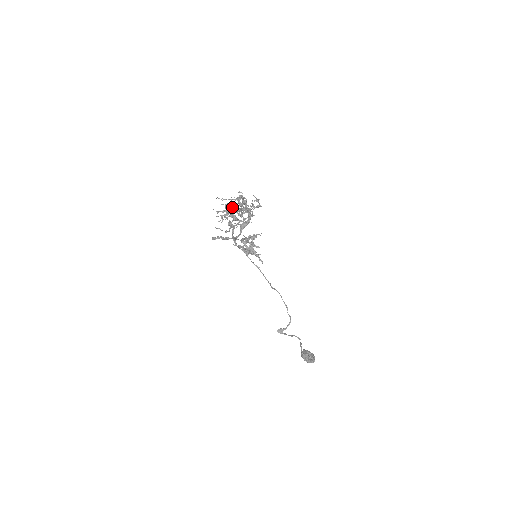
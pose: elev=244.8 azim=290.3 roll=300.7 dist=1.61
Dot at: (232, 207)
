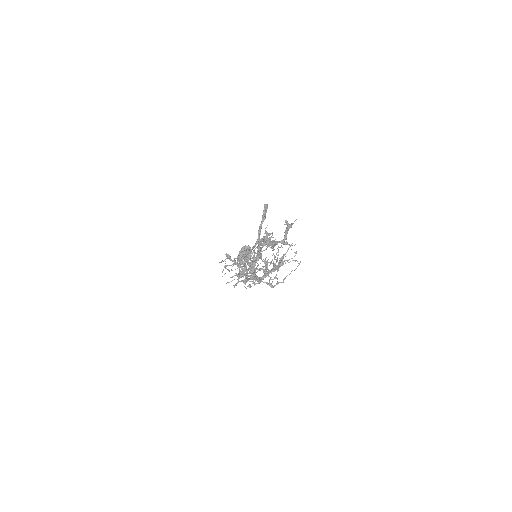
Dot at: (253, 269)
